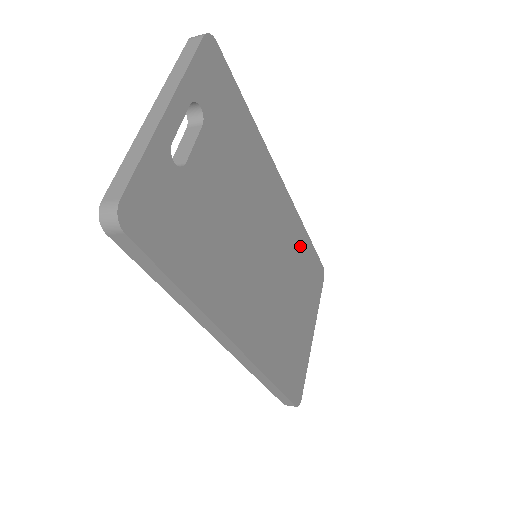
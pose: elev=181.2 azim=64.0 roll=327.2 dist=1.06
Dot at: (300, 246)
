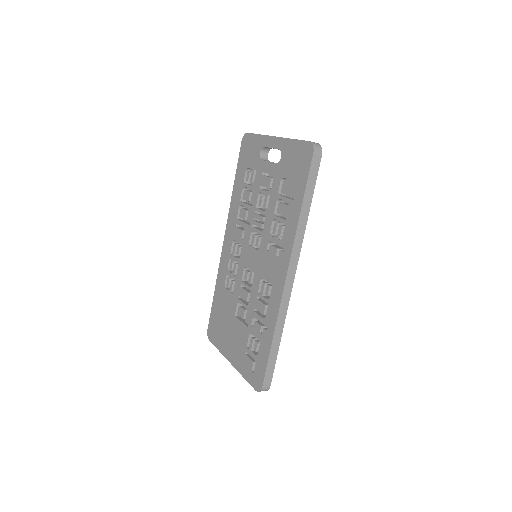
Dot at: occluded
